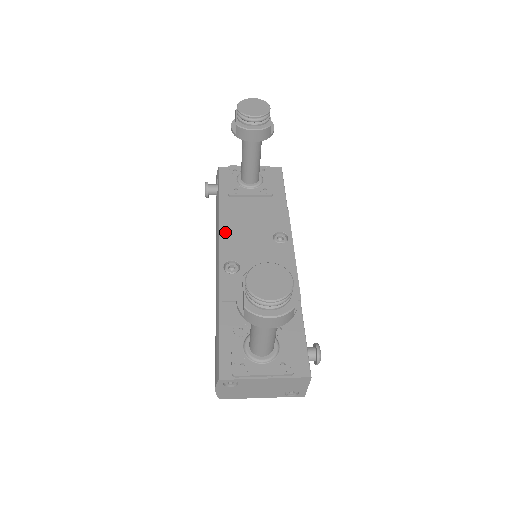
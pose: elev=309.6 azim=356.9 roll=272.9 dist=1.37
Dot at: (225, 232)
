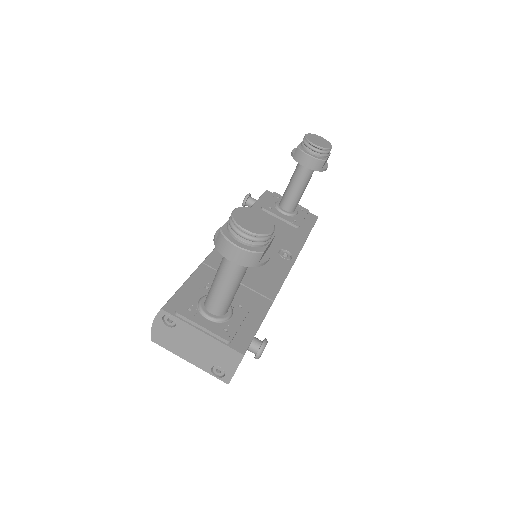
Dot at: occluded
